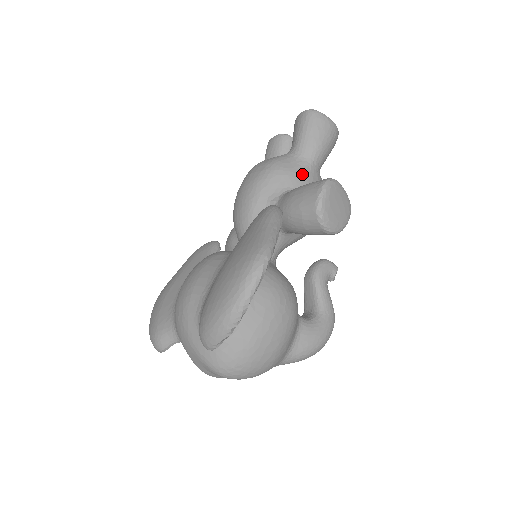
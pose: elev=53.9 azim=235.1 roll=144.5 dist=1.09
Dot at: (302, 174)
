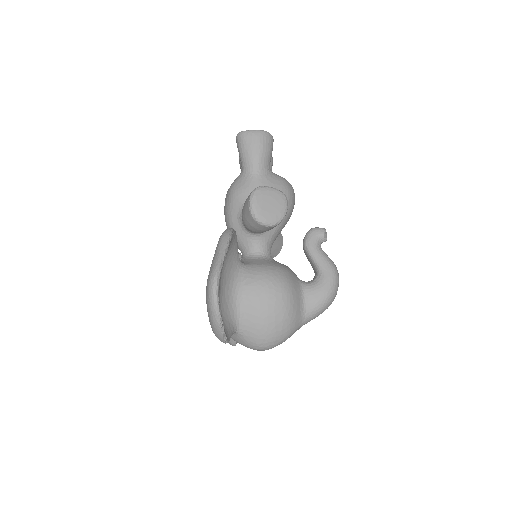
Dot at: (251, 186)
